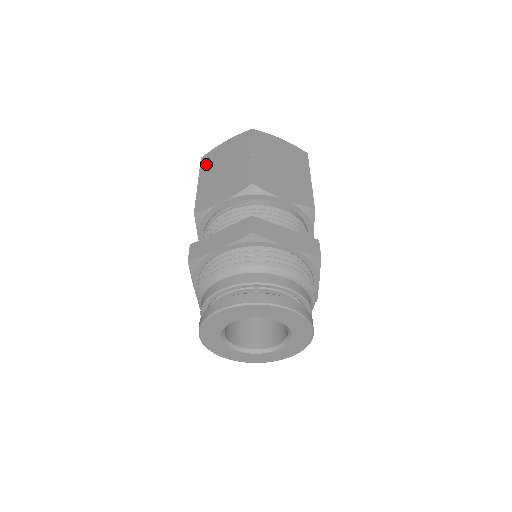
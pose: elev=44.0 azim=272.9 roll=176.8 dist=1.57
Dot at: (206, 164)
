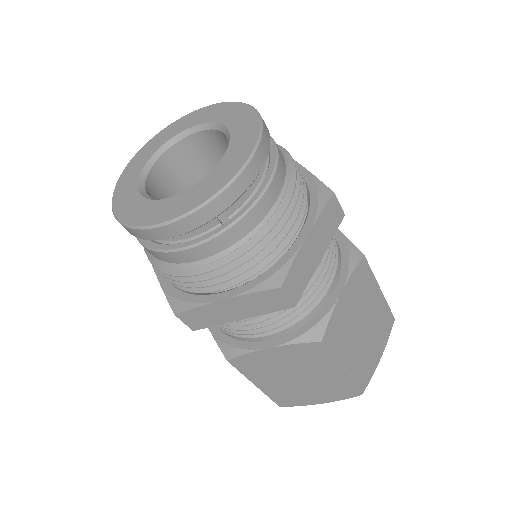
Dot at: occluded
